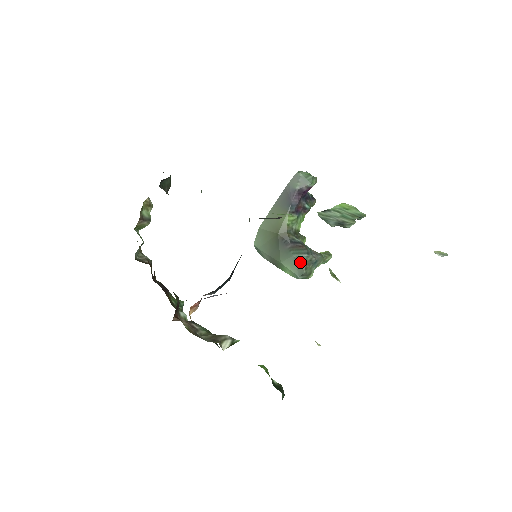
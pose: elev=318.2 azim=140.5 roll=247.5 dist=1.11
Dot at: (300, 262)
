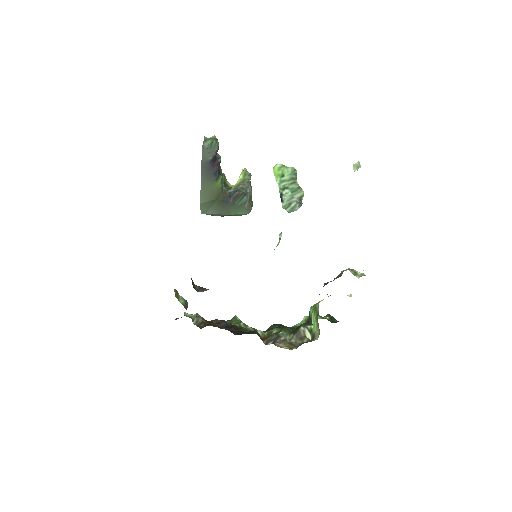
Dot at: (245, 205)
